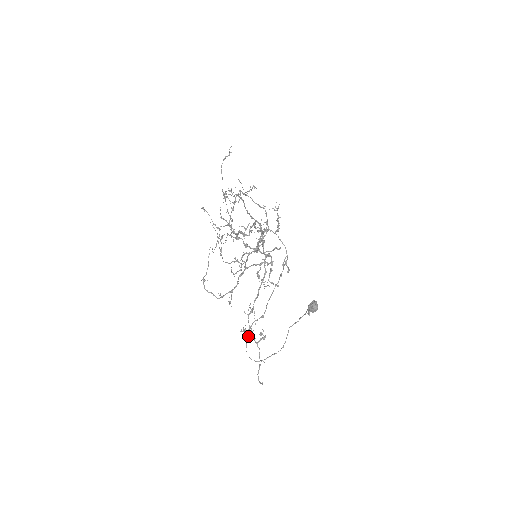
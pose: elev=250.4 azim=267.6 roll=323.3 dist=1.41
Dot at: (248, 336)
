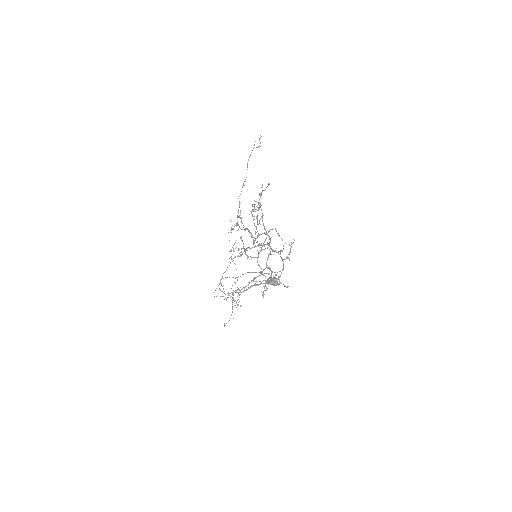
Dot at: occluded
